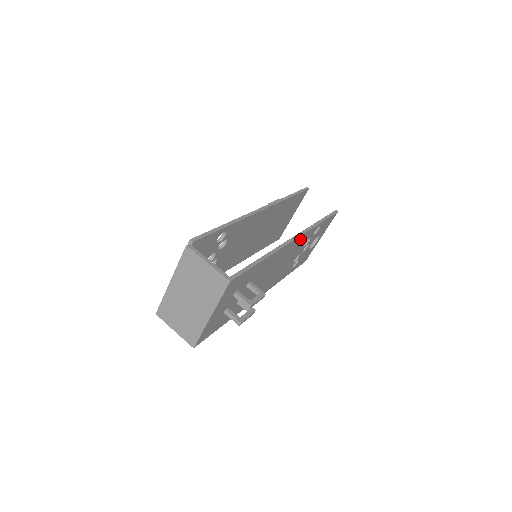
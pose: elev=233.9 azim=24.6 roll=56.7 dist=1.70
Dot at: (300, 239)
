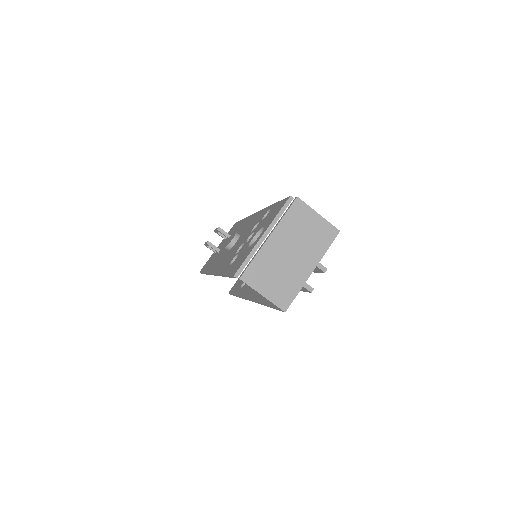
Dot at: occluded
